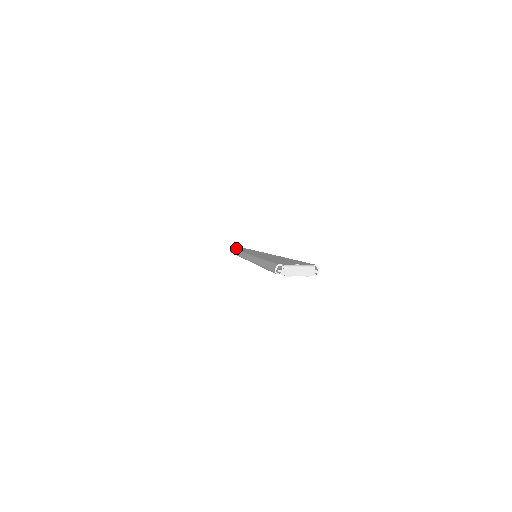
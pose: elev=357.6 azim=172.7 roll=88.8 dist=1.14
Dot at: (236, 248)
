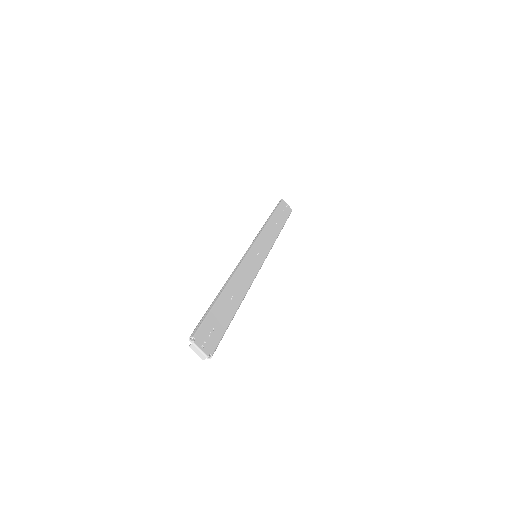
Dot at: (285, 204)
